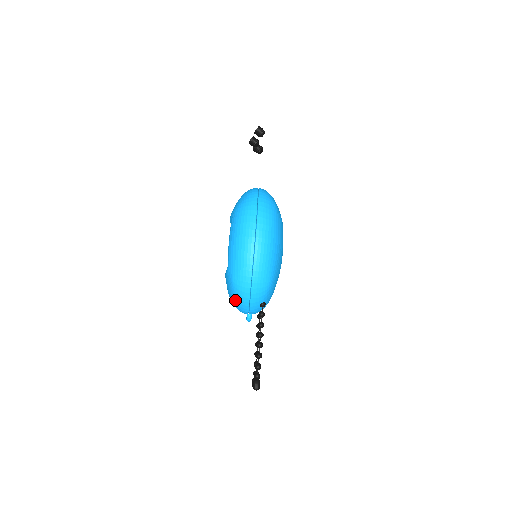
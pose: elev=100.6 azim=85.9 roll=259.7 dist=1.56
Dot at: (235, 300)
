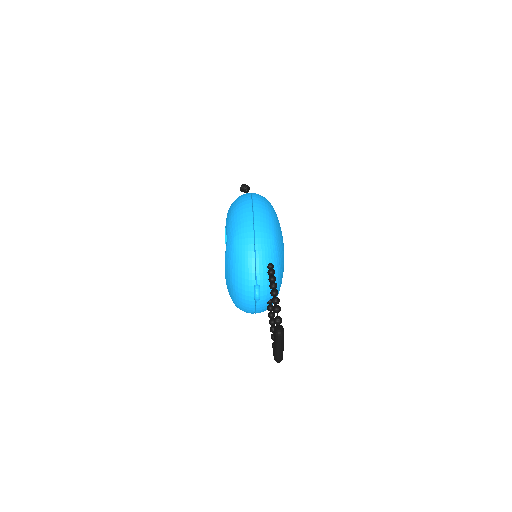
Dot at: (238, 266)
